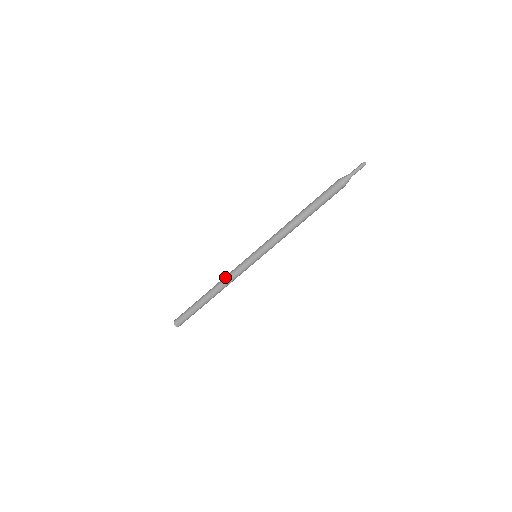
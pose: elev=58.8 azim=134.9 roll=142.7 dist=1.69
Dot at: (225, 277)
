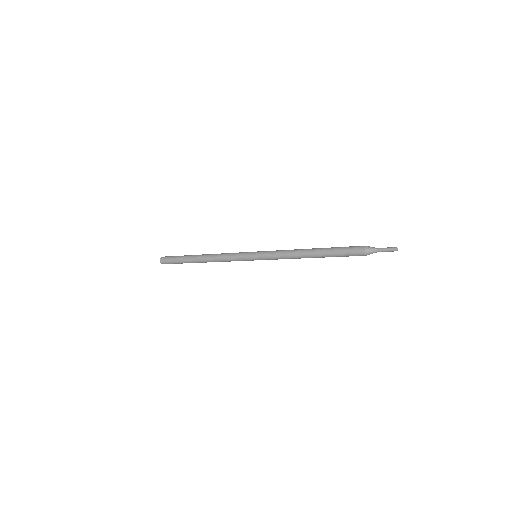
Dot at: (221, 261)
